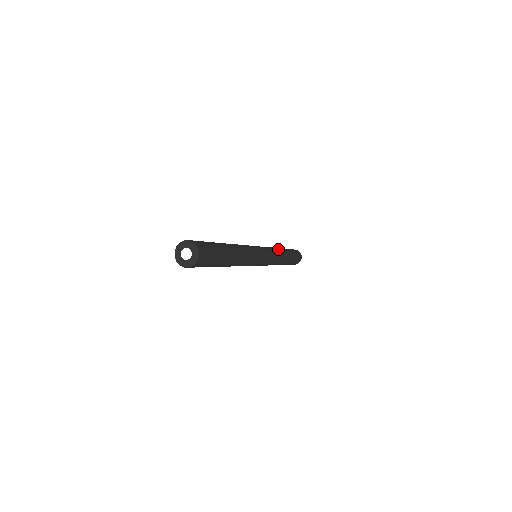
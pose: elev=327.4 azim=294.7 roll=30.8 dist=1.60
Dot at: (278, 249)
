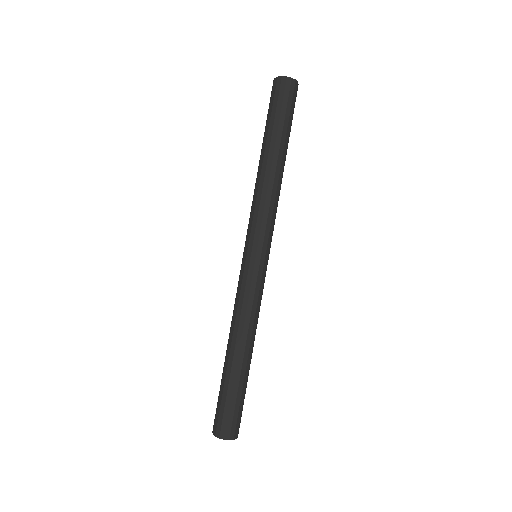
Dot at: (273, 186)
